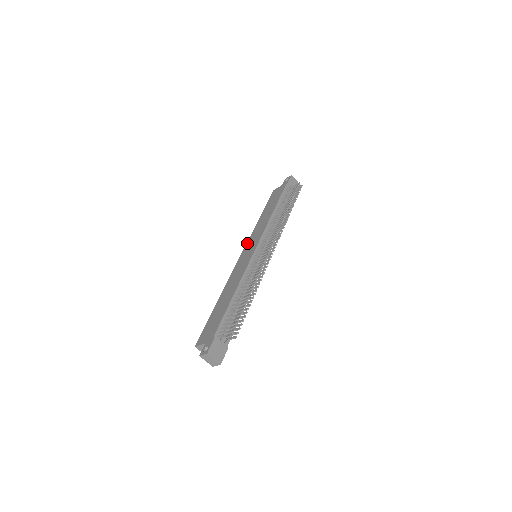
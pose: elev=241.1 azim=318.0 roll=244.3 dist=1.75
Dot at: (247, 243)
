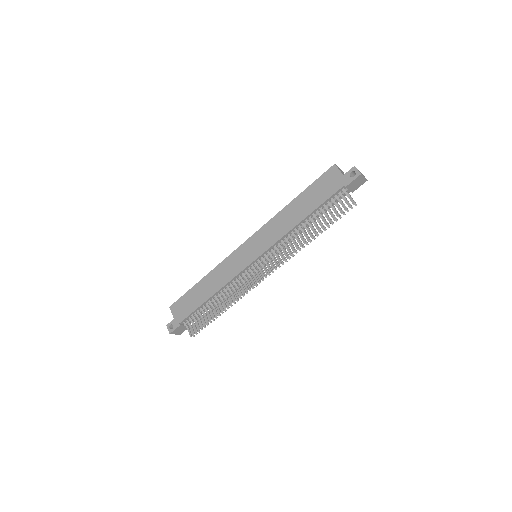
Dot at: (258, 231)
